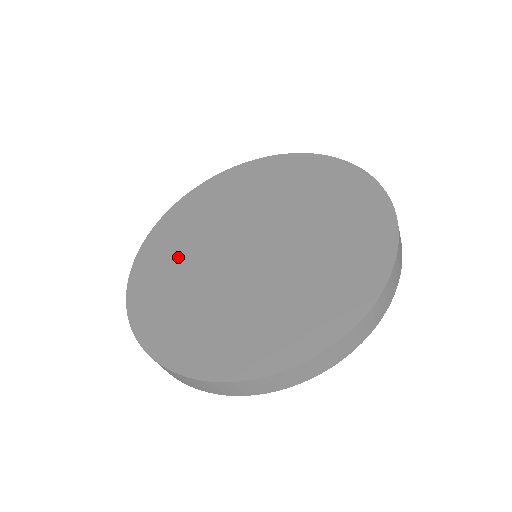
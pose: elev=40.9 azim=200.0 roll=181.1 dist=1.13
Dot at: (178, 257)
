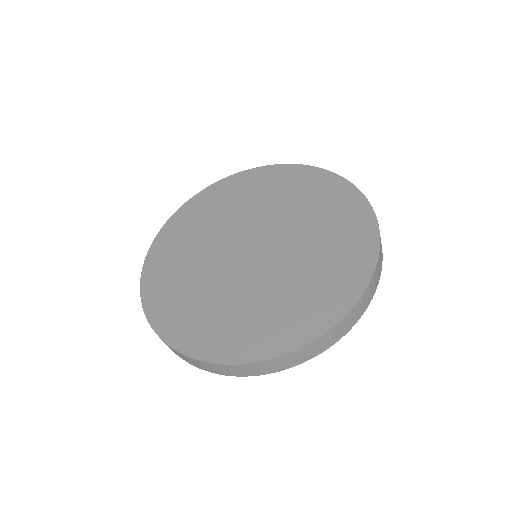
Dot at: (199, 231)
